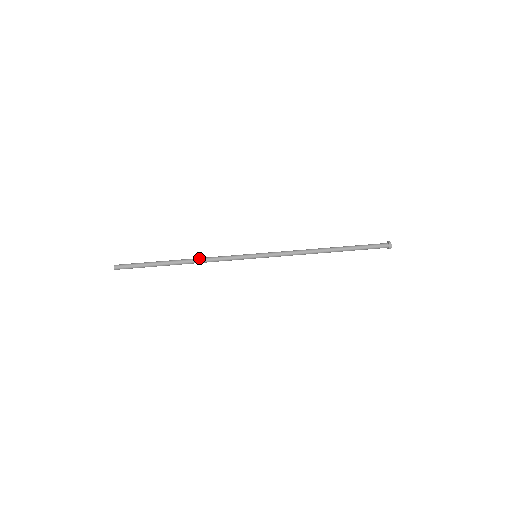
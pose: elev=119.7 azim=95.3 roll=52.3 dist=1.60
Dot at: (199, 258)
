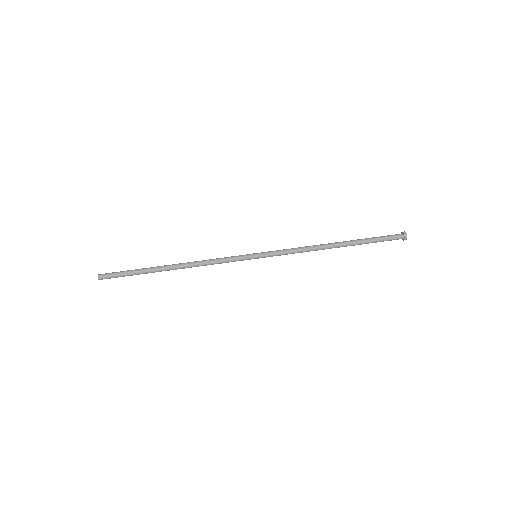
Dot at: occluded
